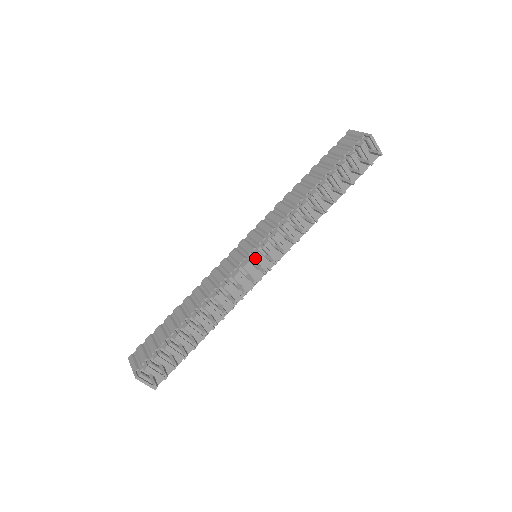
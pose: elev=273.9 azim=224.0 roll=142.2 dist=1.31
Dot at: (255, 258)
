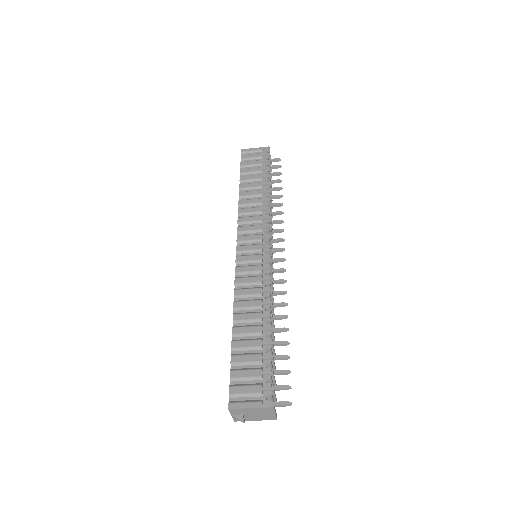
Dot at: (269, 251)
